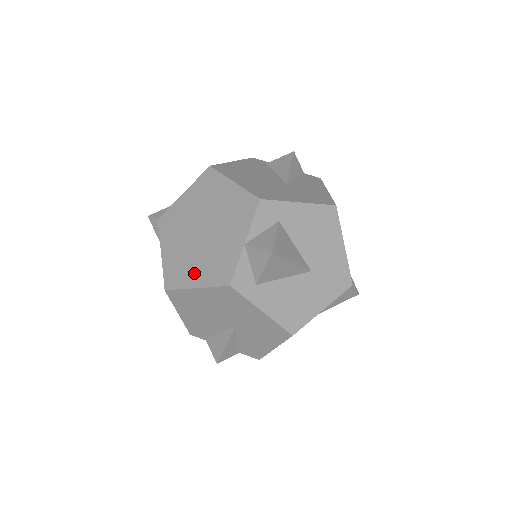
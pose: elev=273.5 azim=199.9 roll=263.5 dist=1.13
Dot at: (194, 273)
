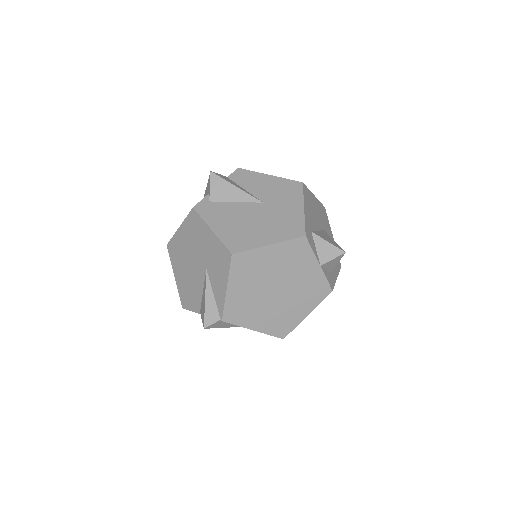
Dot at: (298, 311)
